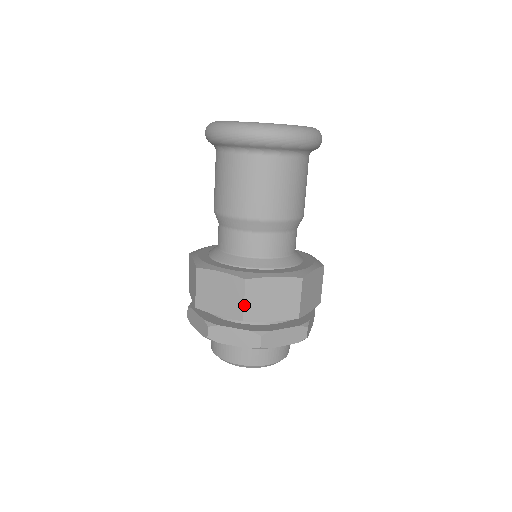
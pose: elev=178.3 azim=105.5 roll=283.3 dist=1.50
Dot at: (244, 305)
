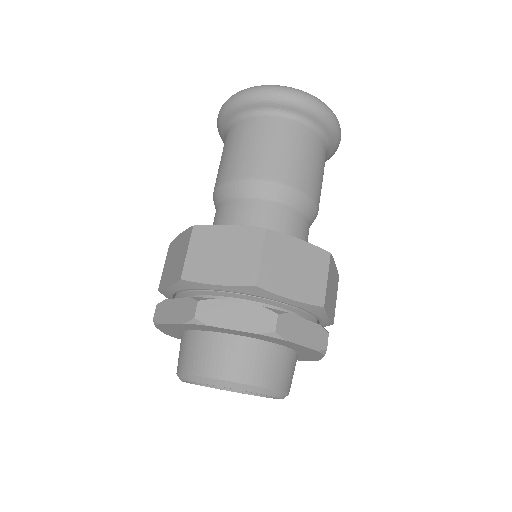
Dot at: (186, 258)
